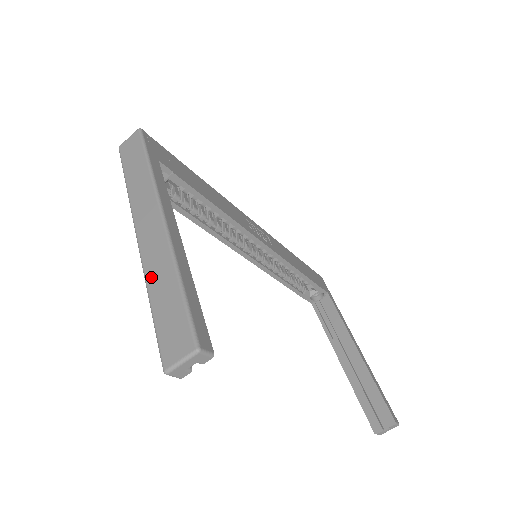
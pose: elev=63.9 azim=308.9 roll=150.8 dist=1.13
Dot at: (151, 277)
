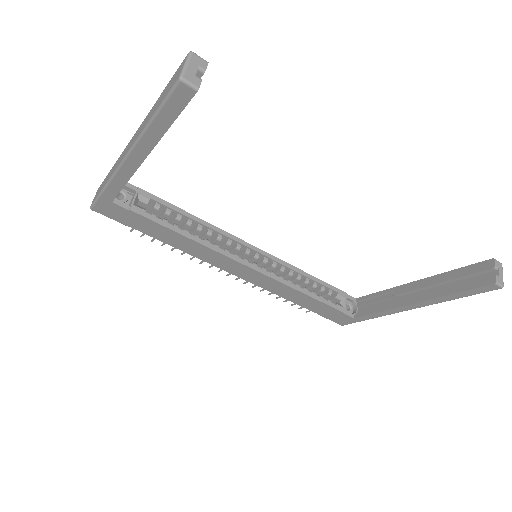
Dot at: (144, 126)
